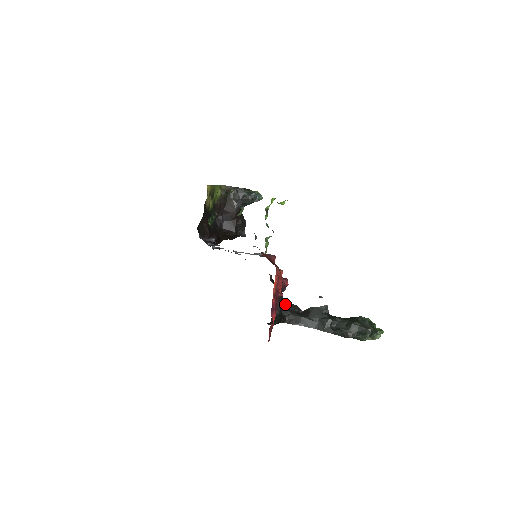
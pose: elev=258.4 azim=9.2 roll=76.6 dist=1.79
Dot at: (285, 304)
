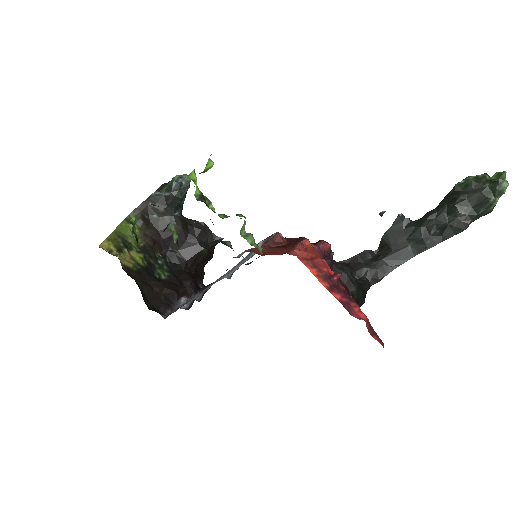
Dot at: (348, 264)
